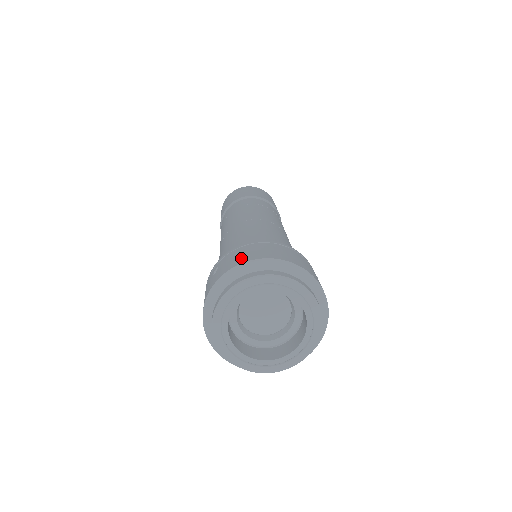
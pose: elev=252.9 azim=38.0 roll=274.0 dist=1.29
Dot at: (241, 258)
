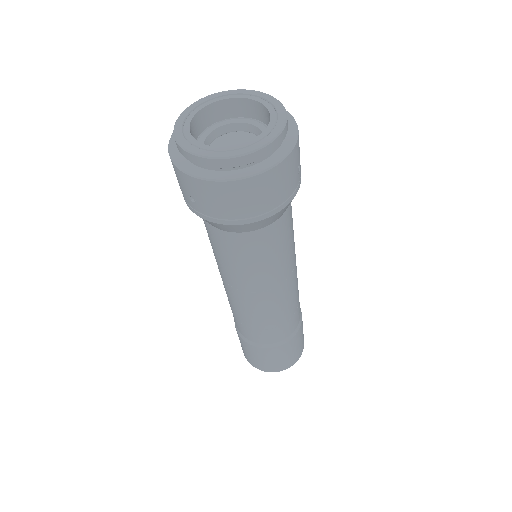
Dot at: occluded
